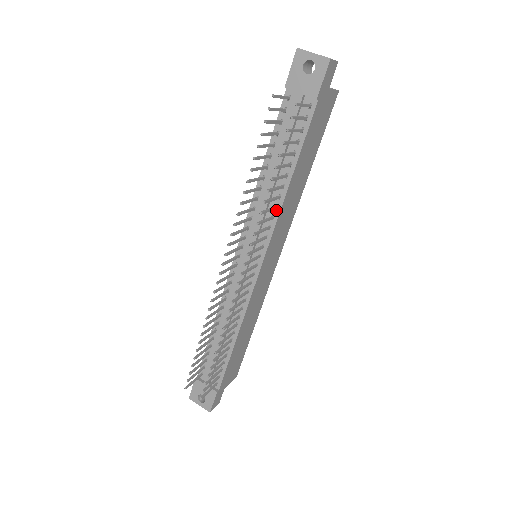
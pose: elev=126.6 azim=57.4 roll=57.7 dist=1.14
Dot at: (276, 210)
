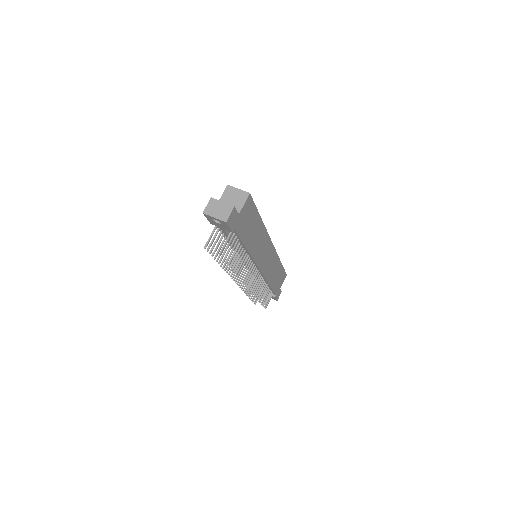
Dot at: (249, 256)
